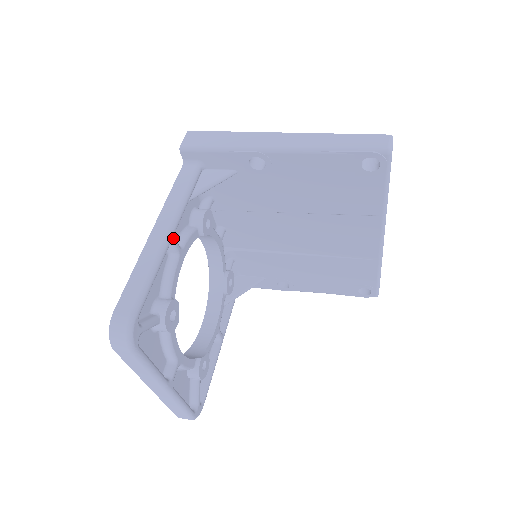
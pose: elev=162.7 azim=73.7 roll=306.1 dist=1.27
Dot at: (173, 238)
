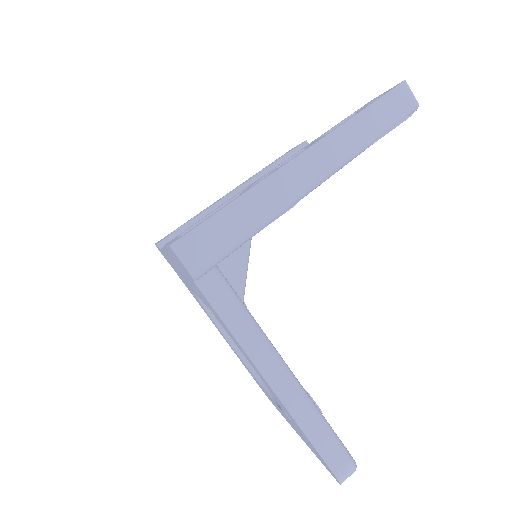
Dot at: (287, 366)
